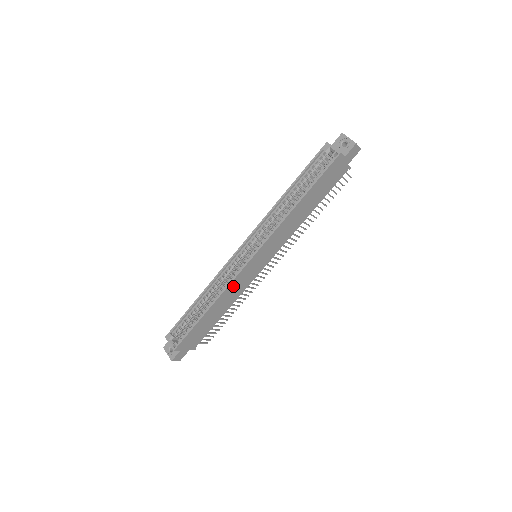
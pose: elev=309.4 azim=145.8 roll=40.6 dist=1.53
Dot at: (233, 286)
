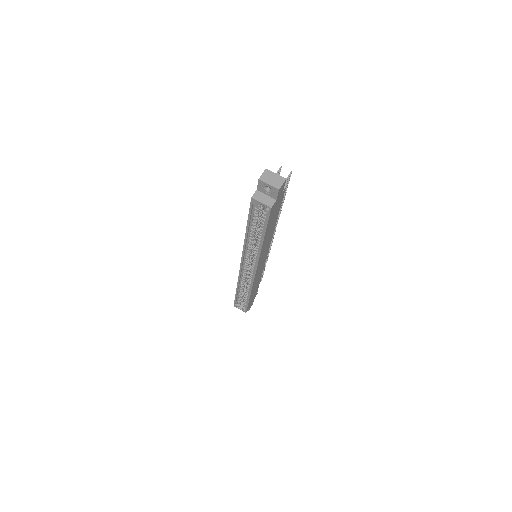
Dot at: (255, 280)
